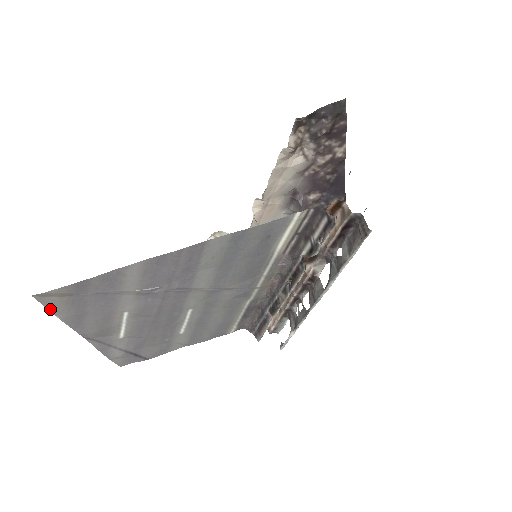
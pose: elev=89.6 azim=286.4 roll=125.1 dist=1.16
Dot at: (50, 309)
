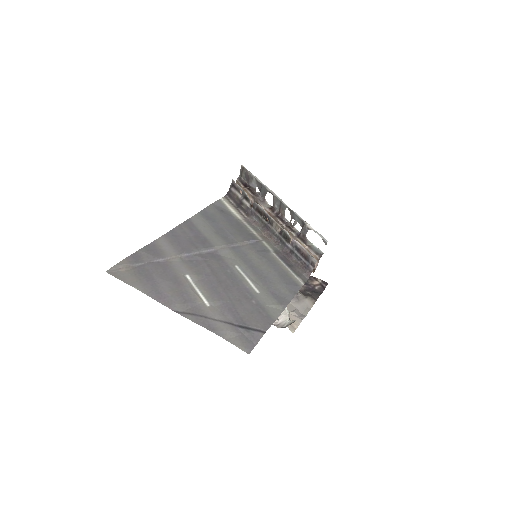
Dot at: (126, 283)
